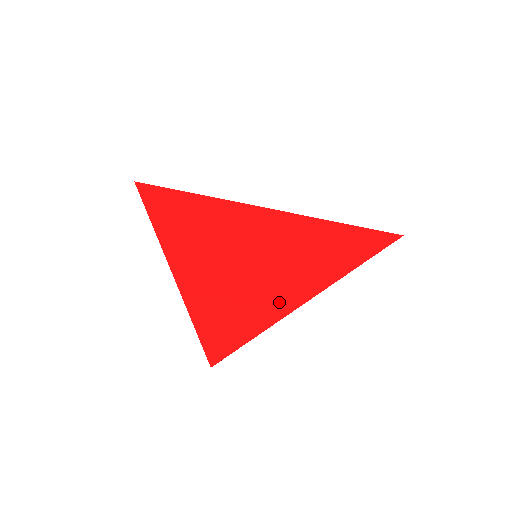
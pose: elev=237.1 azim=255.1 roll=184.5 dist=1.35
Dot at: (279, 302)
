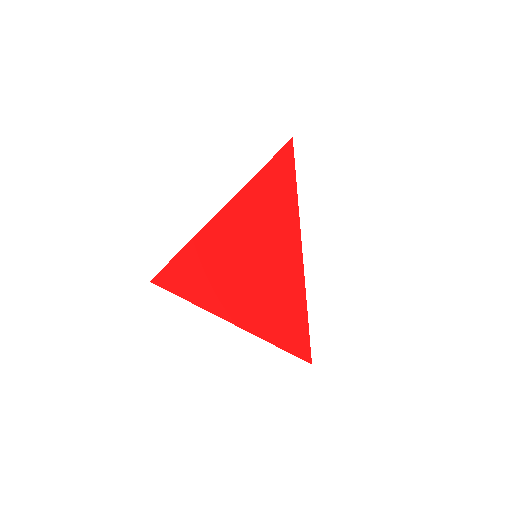
Dot at: (288, 265)
